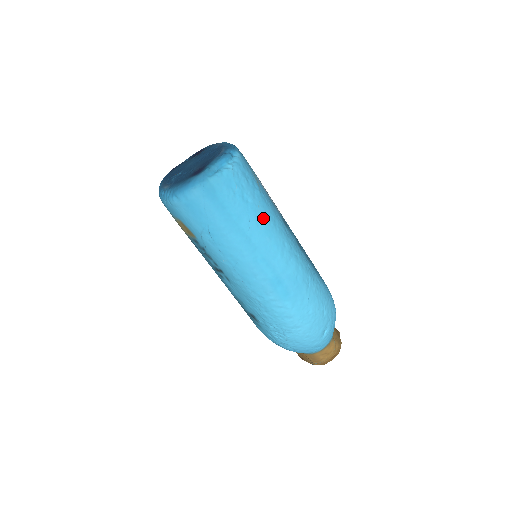
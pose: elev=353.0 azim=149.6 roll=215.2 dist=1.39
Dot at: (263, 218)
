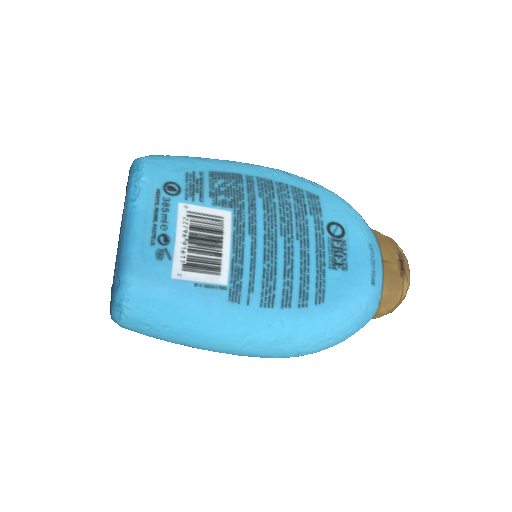
Dot at: (194, 332)
